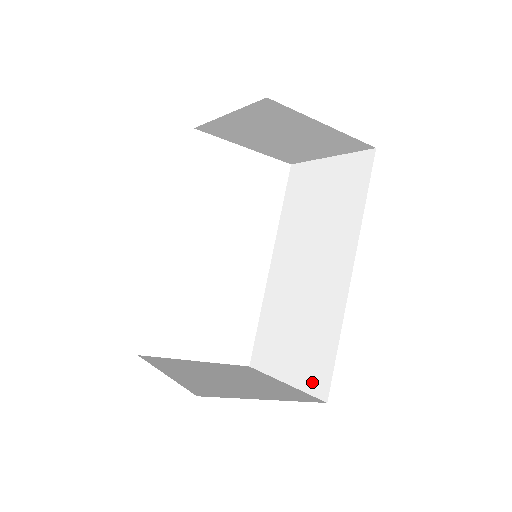
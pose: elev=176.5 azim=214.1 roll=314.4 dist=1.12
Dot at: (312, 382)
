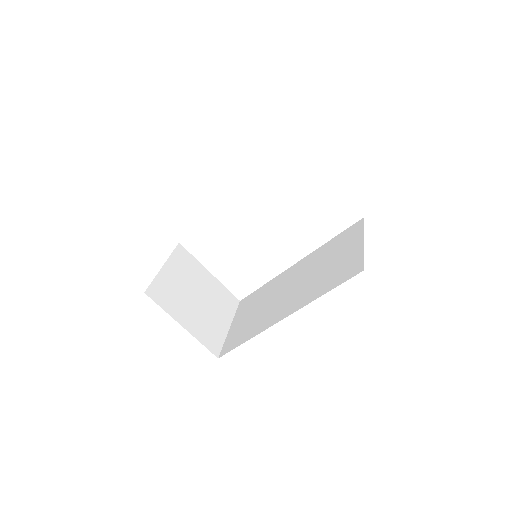
Dot at: (228, 343)
